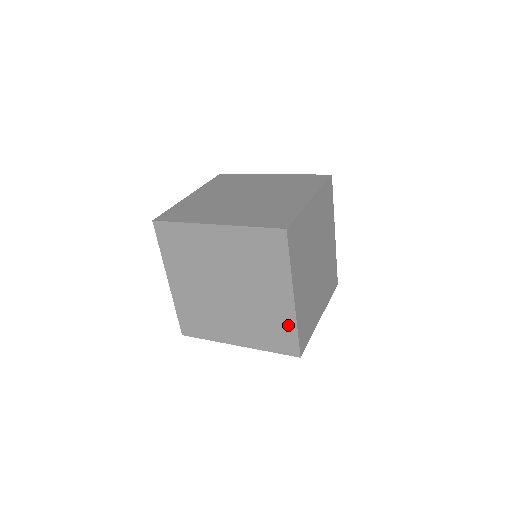
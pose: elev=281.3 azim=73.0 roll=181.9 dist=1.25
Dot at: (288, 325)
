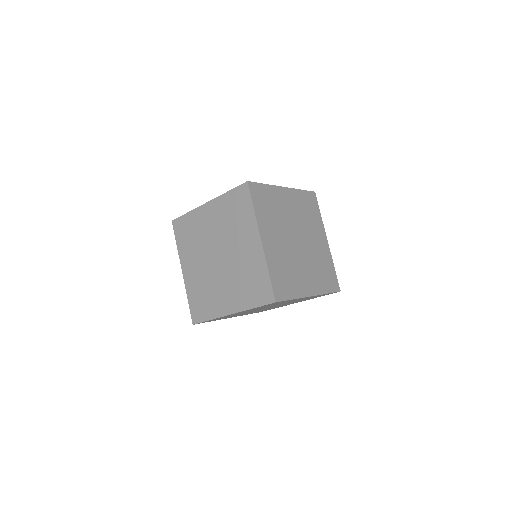
Dot at: occluded
